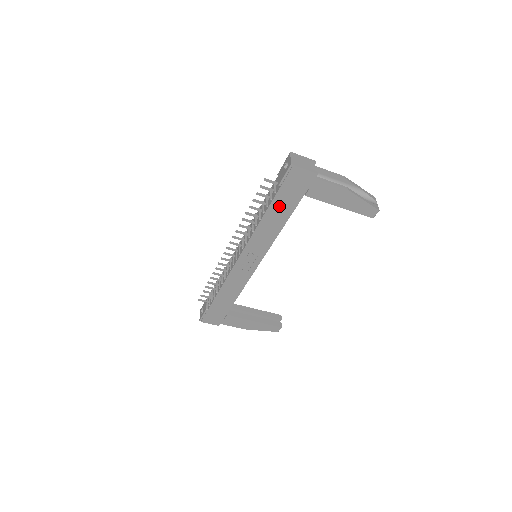
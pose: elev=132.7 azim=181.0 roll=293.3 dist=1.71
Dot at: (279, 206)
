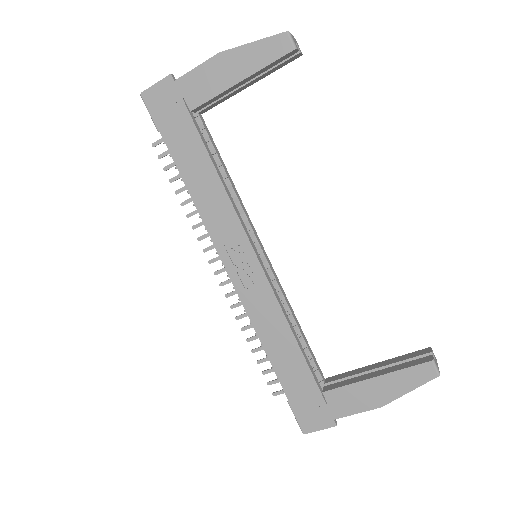
Dot at: (184, 154)
